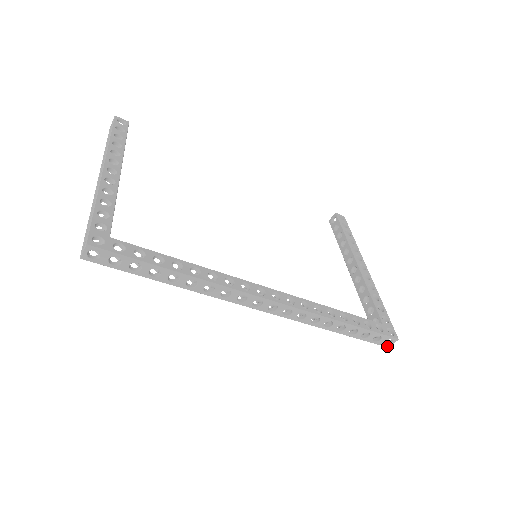
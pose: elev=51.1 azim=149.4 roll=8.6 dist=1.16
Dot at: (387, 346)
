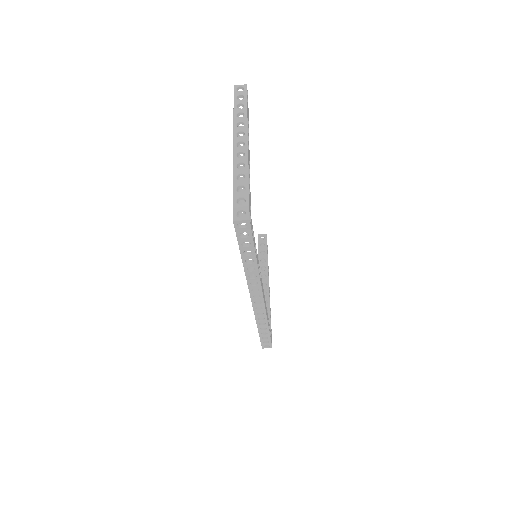
Dot at: (263, 347)
